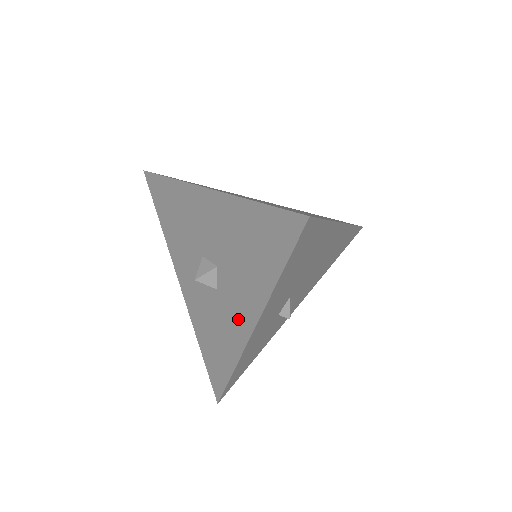
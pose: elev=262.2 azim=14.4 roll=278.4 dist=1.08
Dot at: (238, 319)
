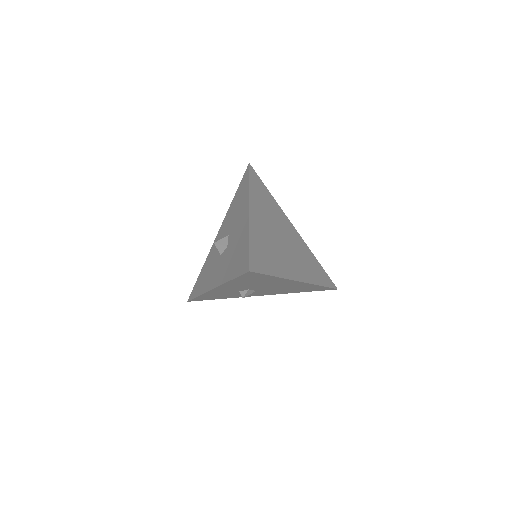
Dot at: (215, 277)
